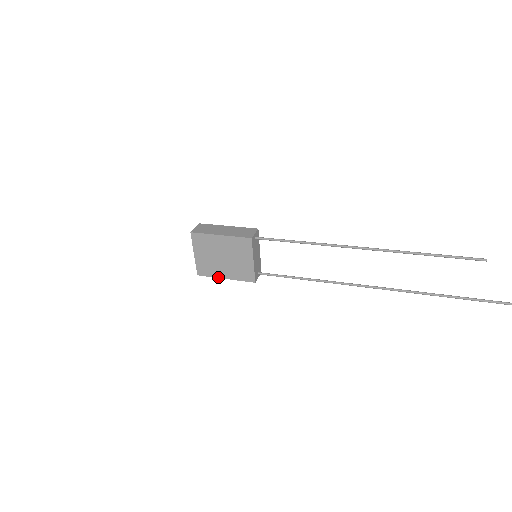
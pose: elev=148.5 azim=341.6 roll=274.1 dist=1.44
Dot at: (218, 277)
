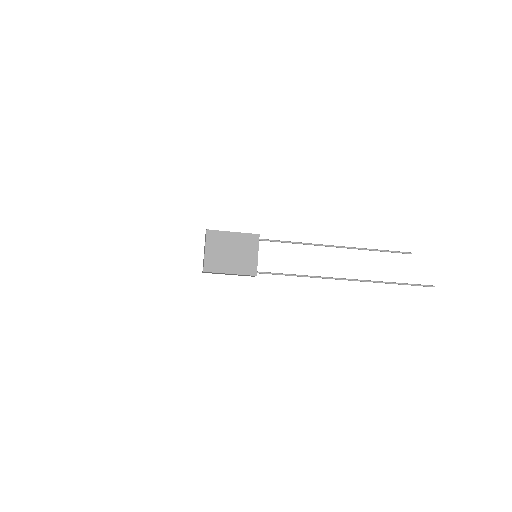
Dot at: (223, 272)
